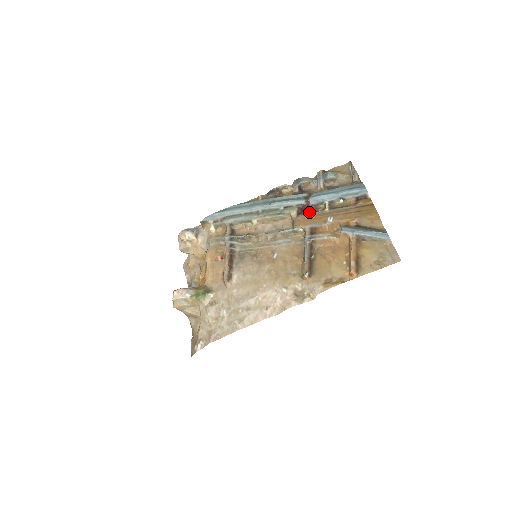
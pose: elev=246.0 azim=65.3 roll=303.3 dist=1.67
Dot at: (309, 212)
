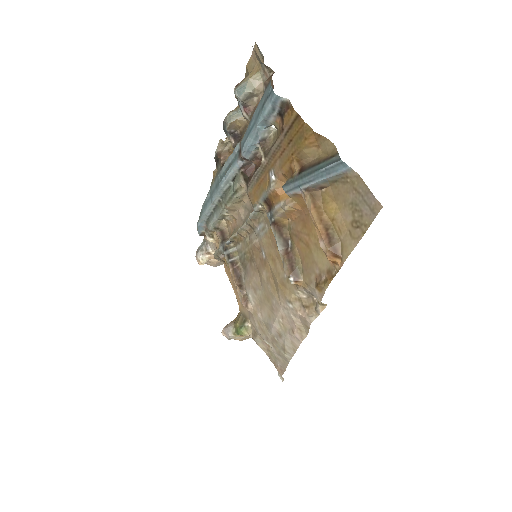
Dot at: (253, 174)
